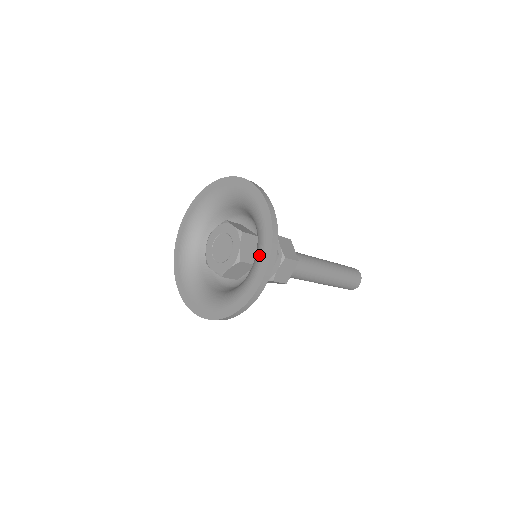
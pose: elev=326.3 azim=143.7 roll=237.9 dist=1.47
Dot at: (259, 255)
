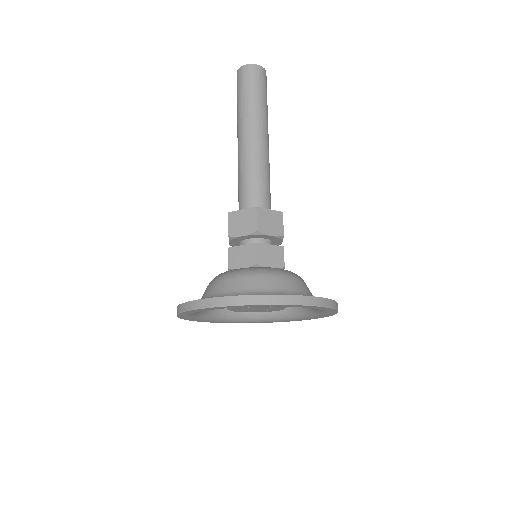
Dot at: (321, 311)
